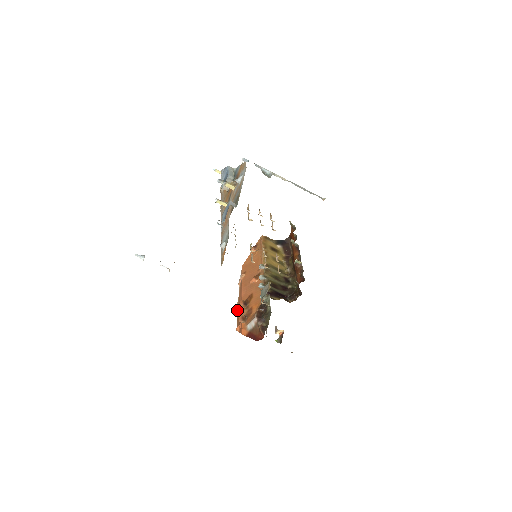
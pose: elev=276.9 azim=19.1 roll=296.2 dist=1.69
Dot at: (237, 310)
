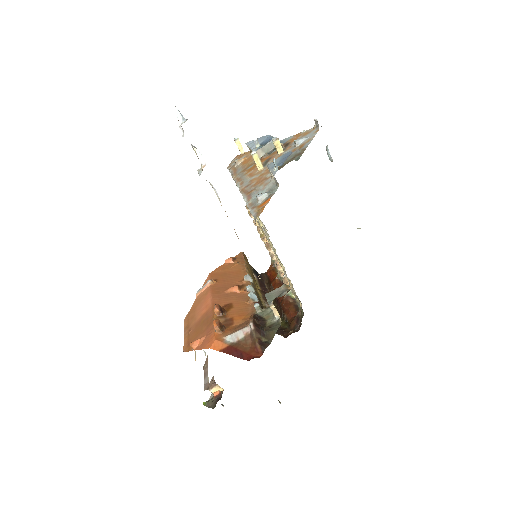
Dot at: (184, 327)
